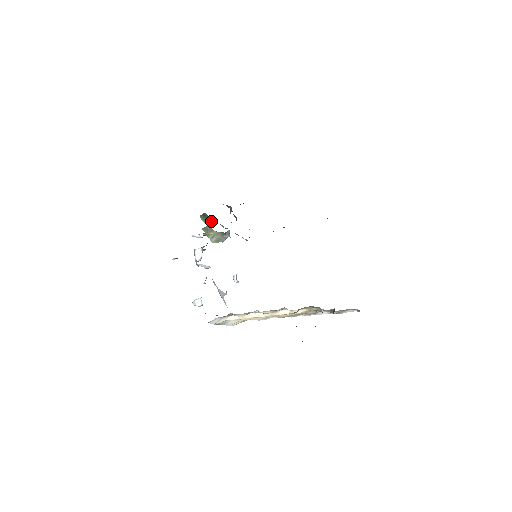
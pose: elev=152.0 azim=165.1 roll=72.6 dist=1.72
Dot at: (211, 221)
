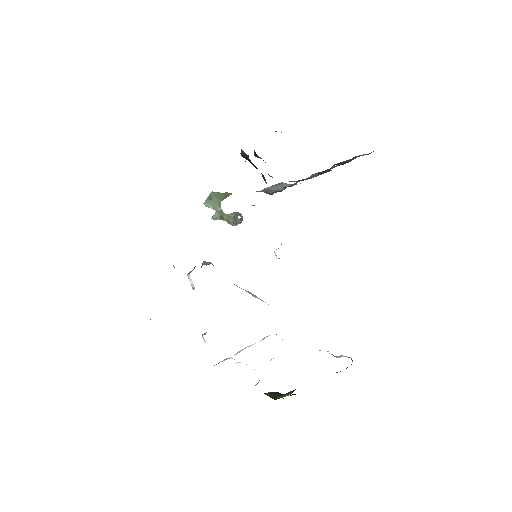
Dot at: (225, 196)
